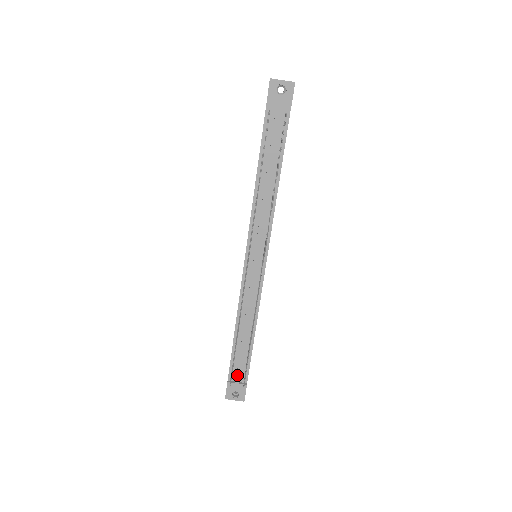
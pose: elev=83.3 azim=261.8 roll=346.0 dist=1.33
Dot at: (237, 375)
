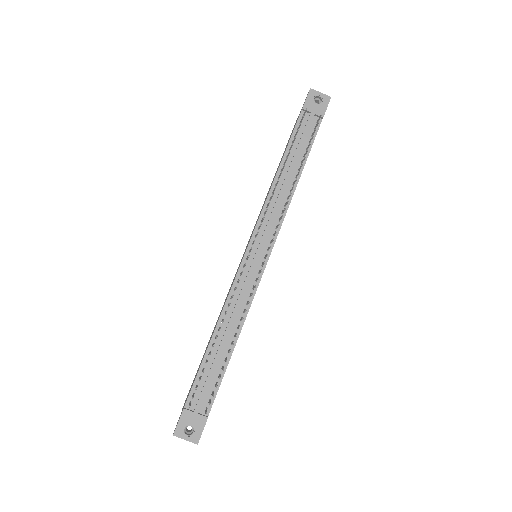
Dot at: (199, 399)
